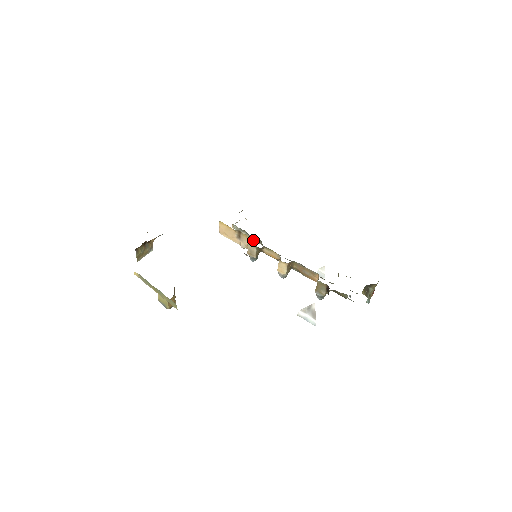
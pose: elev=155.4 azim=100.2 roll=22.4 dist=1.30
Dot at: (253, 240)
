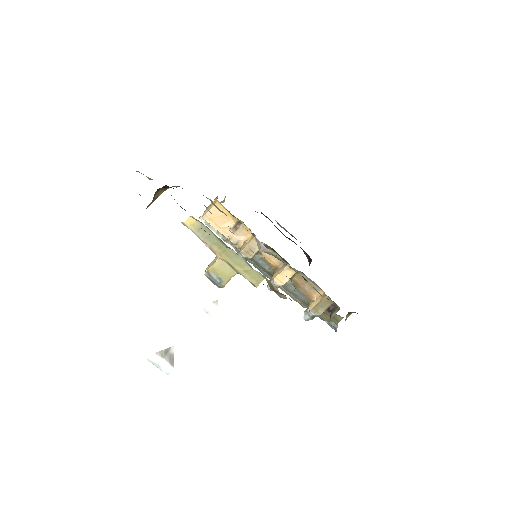
Dot at: occluded
